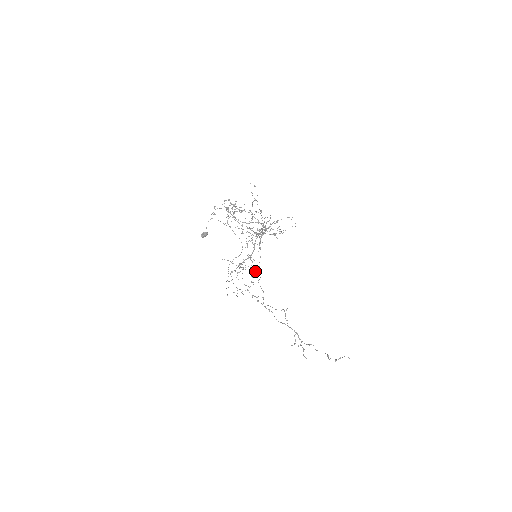
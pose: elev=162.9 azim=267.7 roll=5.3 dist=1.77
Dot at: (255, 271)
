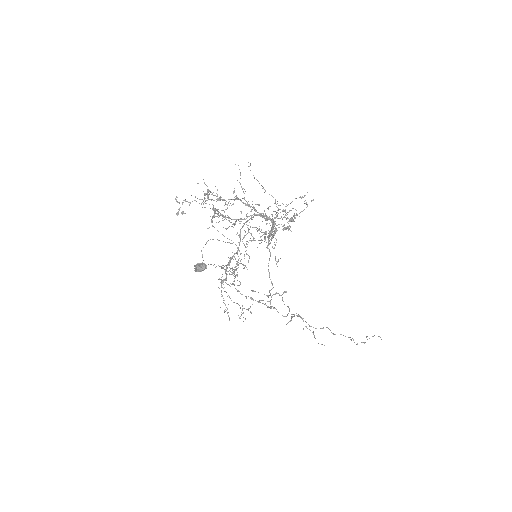
Dot at: (246, 267)
